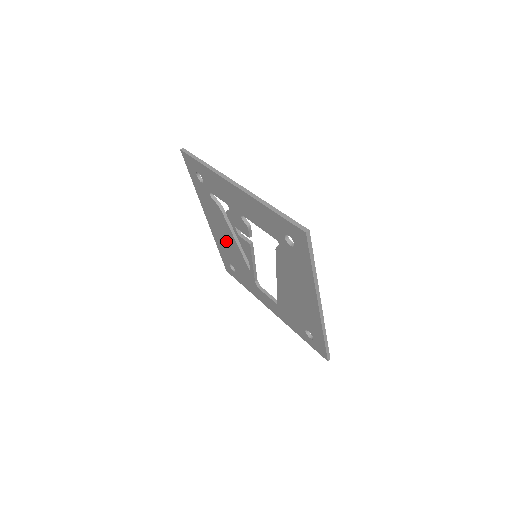
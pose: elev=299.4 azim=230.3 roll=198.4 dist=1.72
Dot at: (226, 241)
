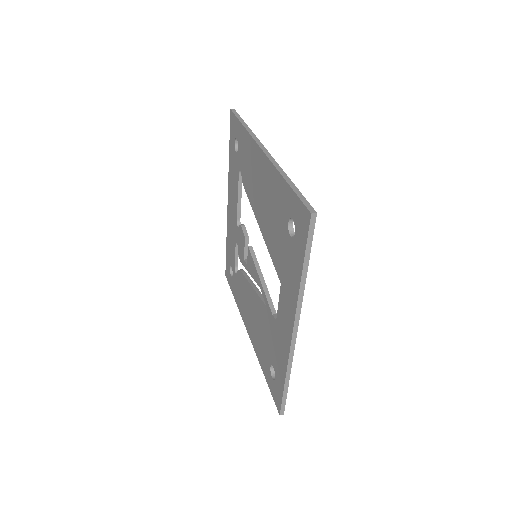
Dot at: (255, 319)
